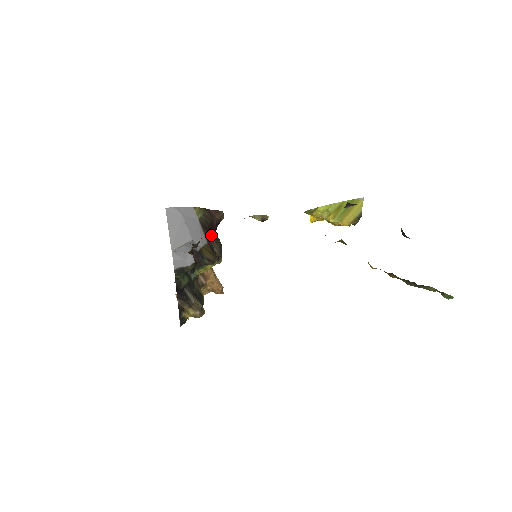
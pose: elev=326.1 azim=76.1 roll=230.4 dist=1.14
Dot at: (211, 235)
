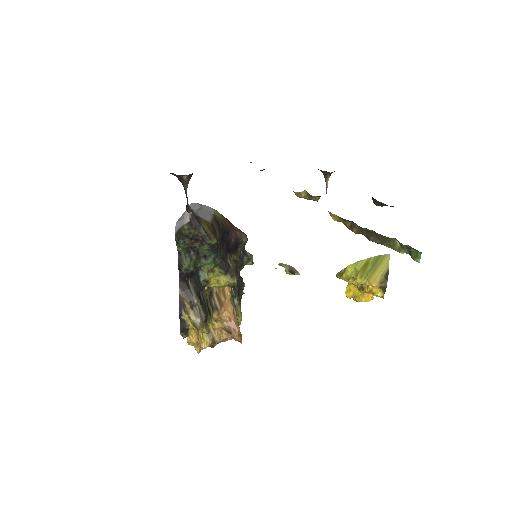
Dot at: (226, 241)
